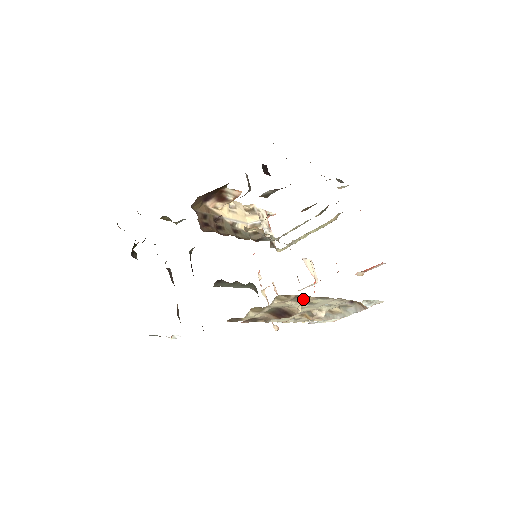
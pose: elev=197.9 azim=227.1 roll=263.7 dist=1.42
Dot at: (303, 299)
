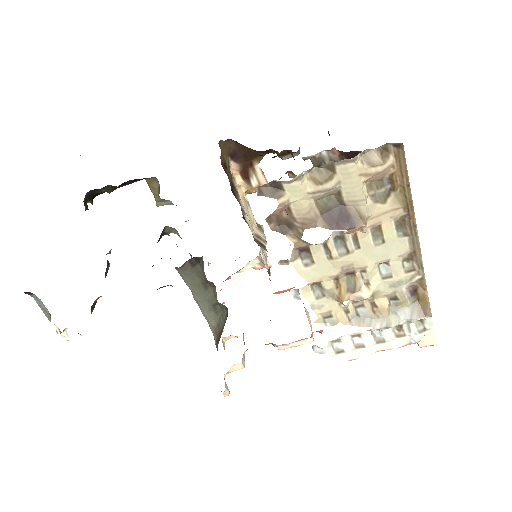
Dot at: (384, 201)
